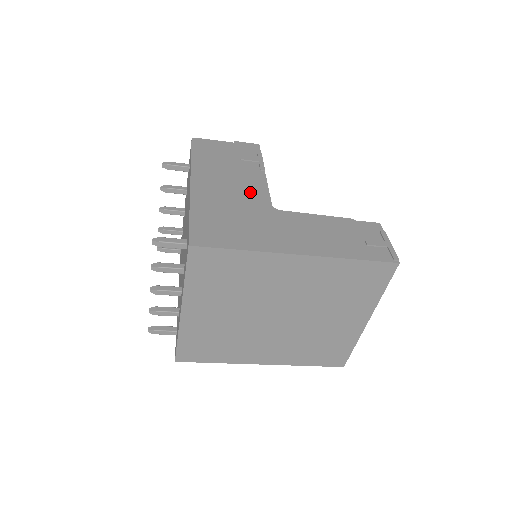
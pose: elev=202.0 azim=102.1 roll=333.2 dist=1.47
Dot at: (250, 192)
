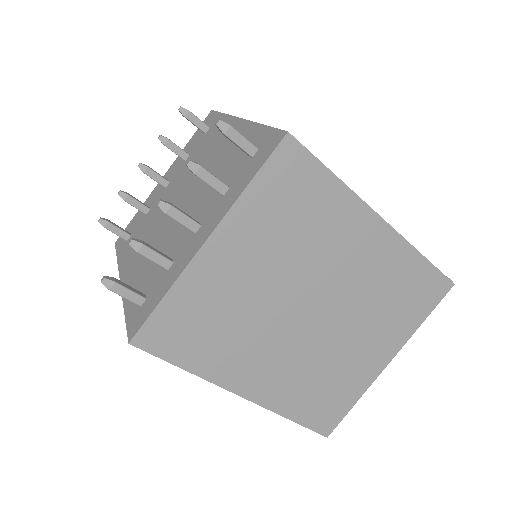
Dot at: occluded
